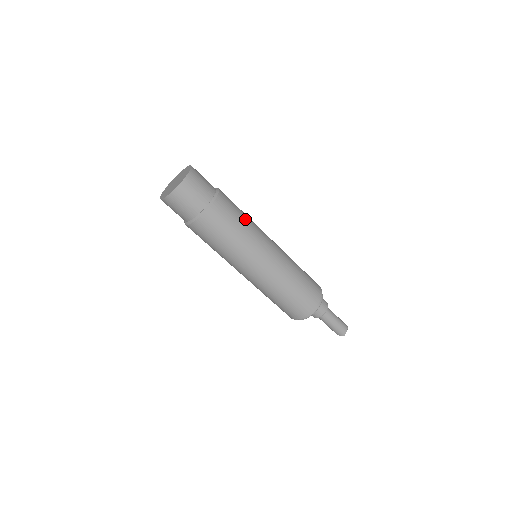
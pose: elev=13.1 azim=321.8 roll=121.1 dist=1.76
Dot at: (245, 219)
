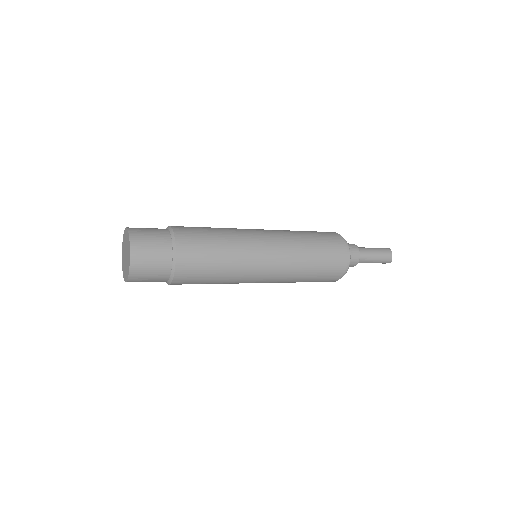
Dot at: (220, 240)
